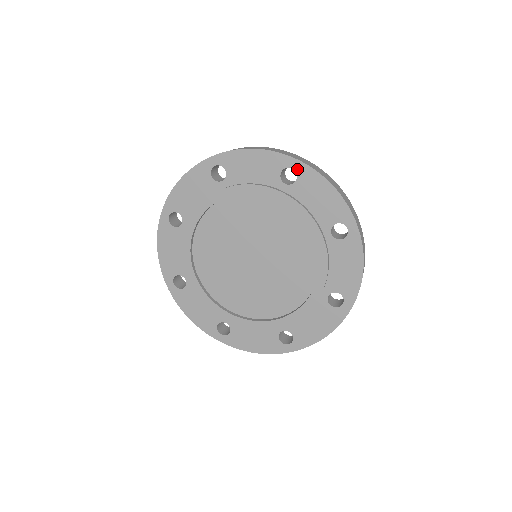
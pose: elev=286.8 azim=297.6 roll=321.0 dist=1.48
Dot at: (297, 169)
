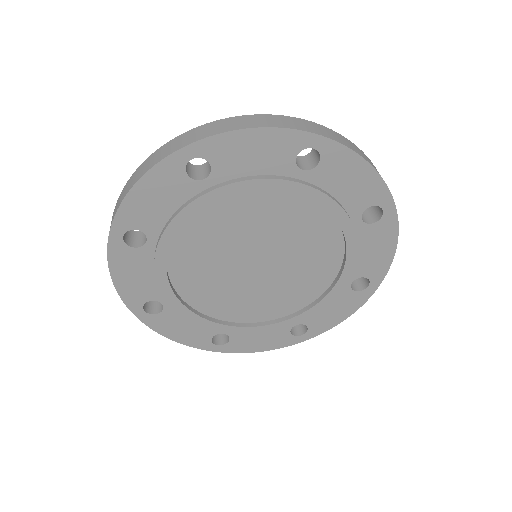
Dot at: (198, 154)
